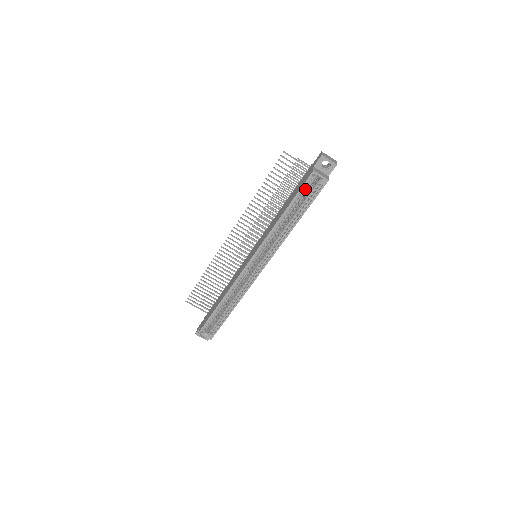
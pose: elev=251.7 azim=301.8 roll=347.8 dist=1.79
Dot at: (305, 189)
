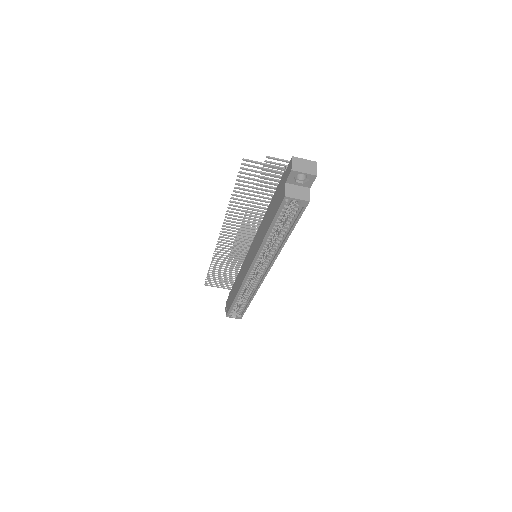
Dot at: (283, 211)
